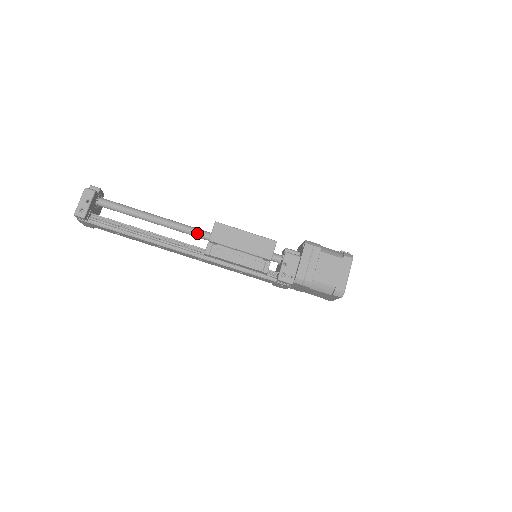
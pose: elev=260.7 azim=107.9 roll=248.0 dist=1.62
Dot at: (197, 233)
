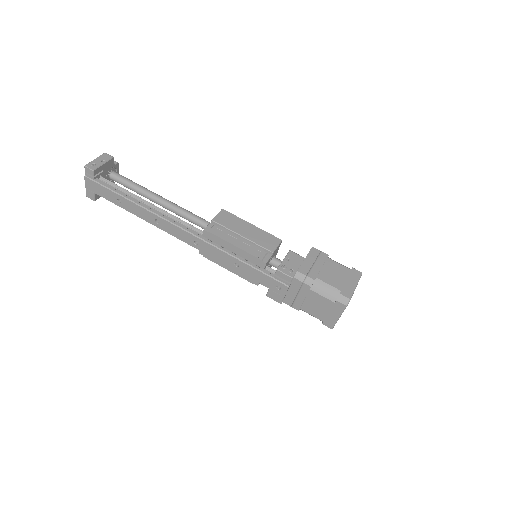
Dot at: (200, 220)
